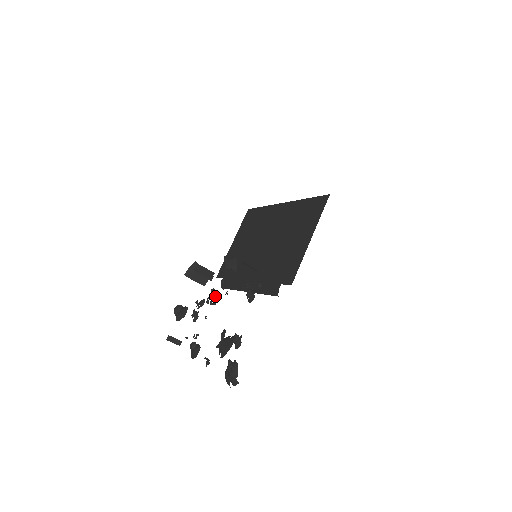
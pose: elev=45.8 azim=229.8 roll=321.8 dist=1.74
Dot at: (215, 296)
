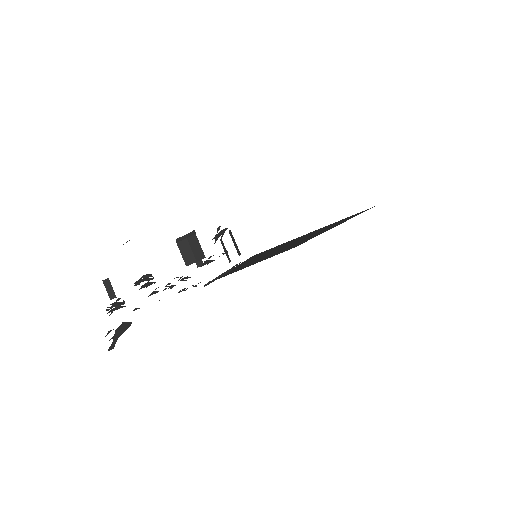
Dot at: occluded
